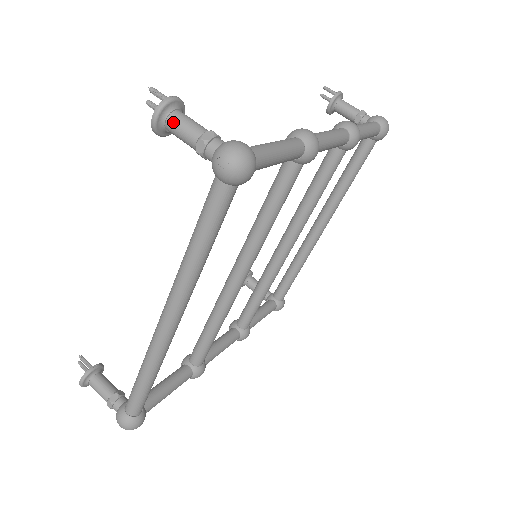
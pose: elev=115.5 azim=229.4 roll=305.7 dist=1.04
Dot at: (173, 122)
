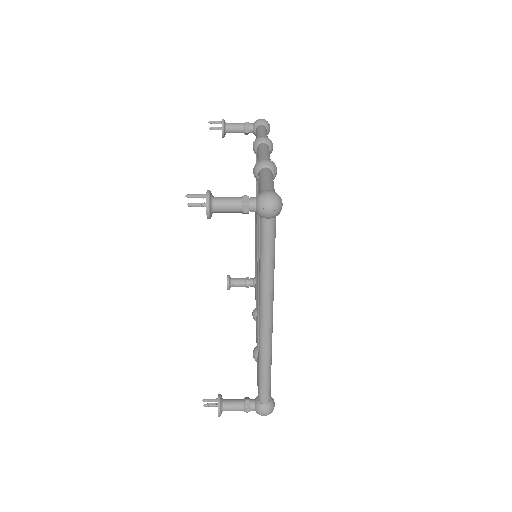
Dot at: (219, 206)
